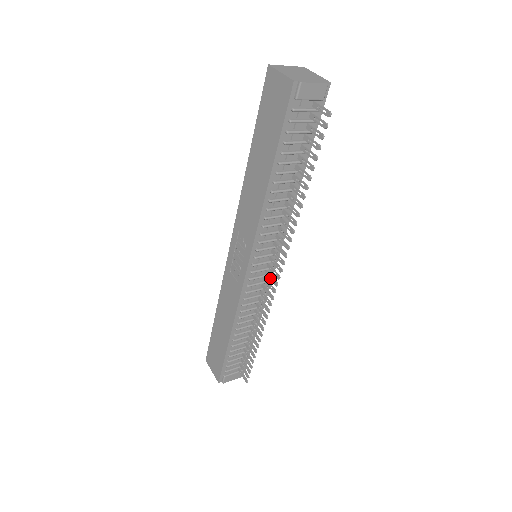
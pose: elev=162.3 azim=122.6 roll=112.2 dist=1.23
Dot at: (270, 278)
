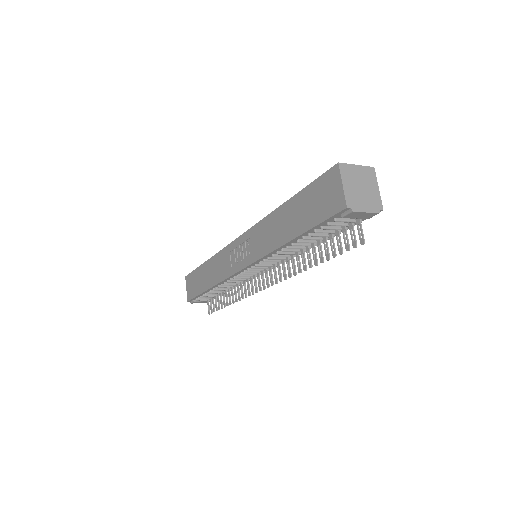
Dot at: (258, 280)
